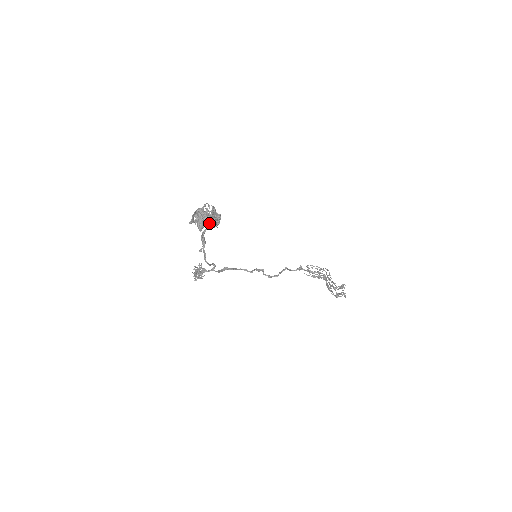
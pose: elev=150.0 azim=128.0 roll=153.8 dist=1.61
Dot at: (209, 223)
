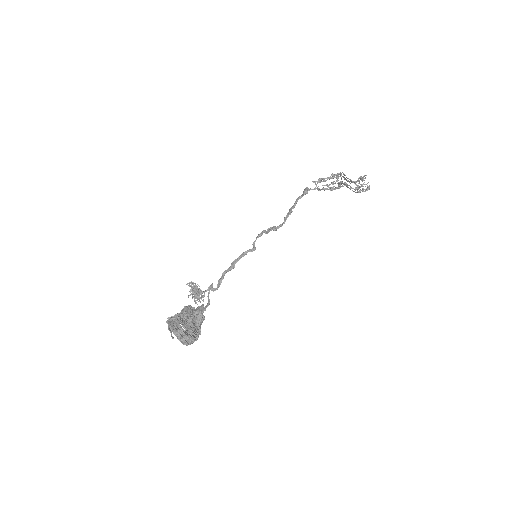
Dot at: (195, 339)
